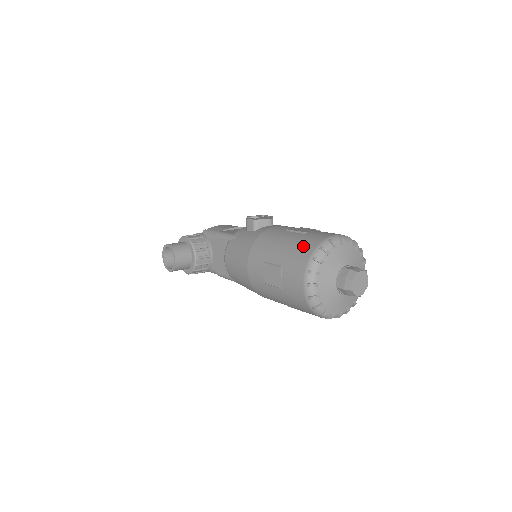
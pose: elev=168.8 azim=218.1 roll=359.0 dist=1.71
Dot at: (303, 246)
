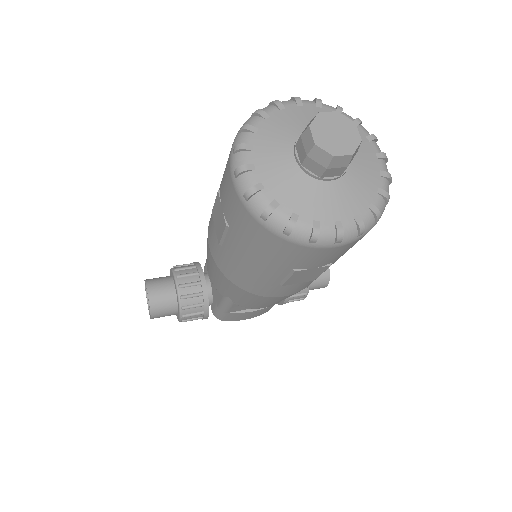
Dot at: occluded
